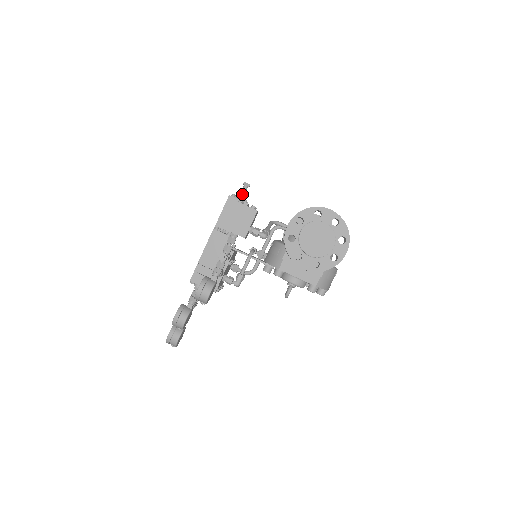
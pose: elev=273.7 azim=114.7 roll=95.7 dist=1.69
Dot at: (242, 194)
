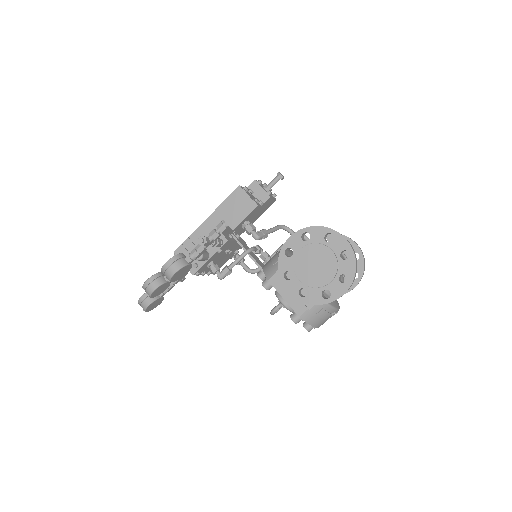
Dot at: (271, 184)
